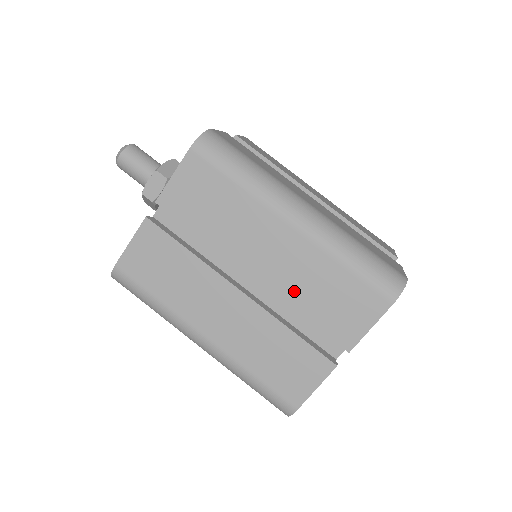
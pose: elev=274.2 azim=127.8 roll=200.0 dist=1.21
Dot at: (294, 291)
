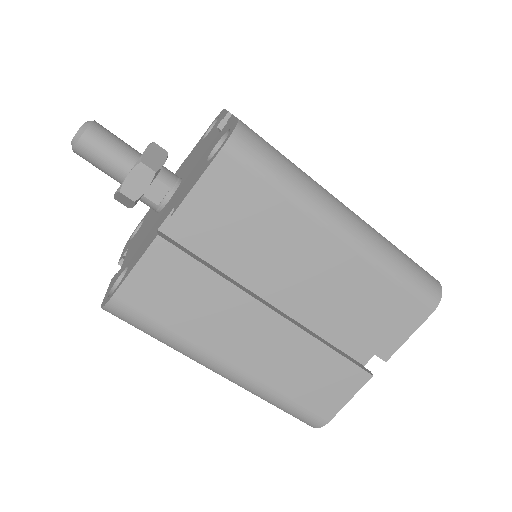
Dot at: (337, 308)
